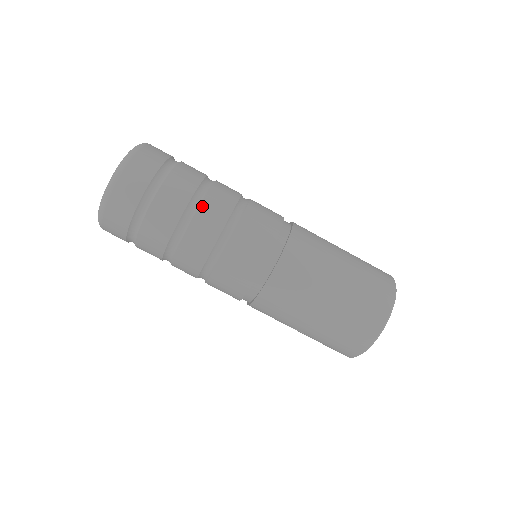
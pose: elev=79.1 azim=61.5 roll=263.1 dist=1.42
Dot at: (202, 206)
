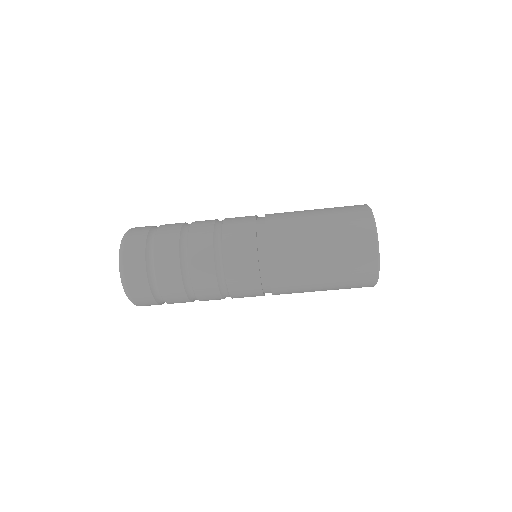
Dot at: (192, 275)
